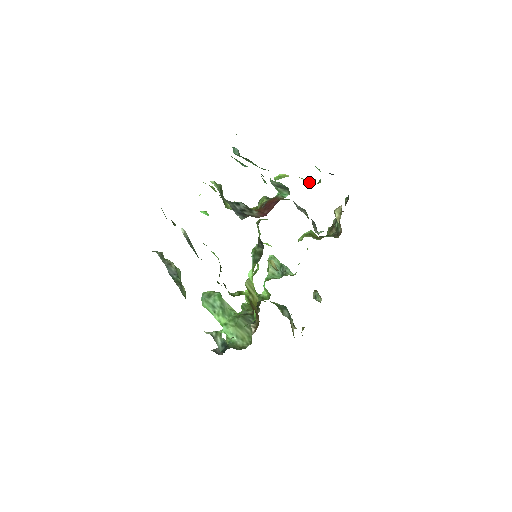
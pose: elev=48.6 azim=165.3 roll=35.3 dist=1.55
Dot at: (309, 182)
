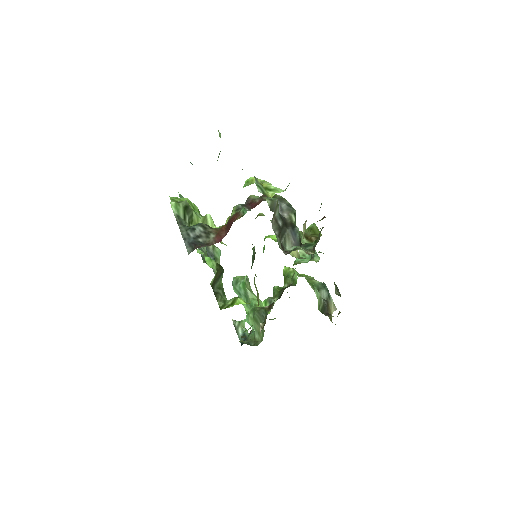
Dot at: (269, 193)
